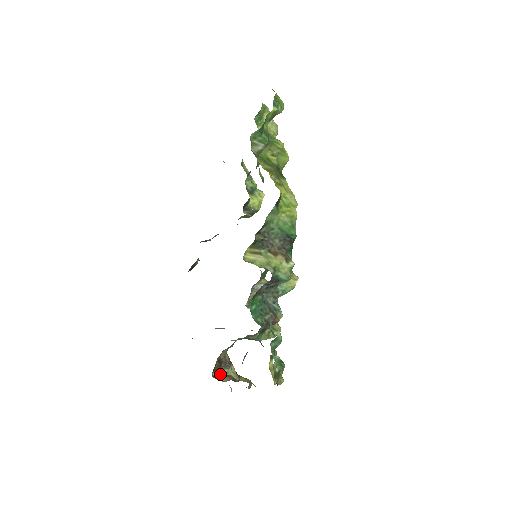
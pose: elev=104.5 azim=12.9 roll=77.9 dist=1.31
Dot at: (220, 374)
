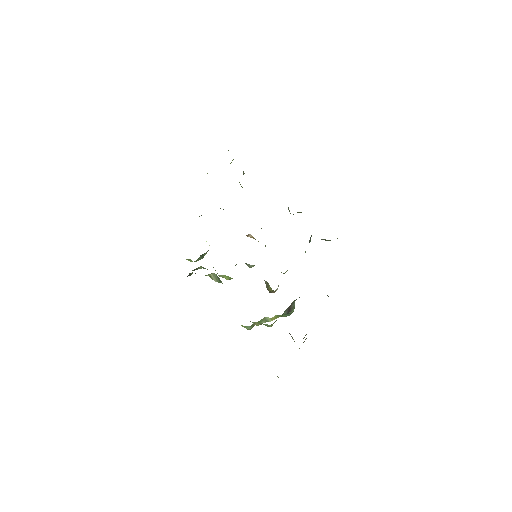
Dot at: occluded
